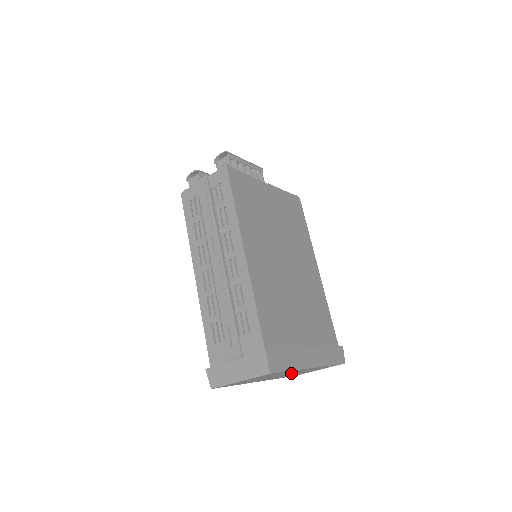
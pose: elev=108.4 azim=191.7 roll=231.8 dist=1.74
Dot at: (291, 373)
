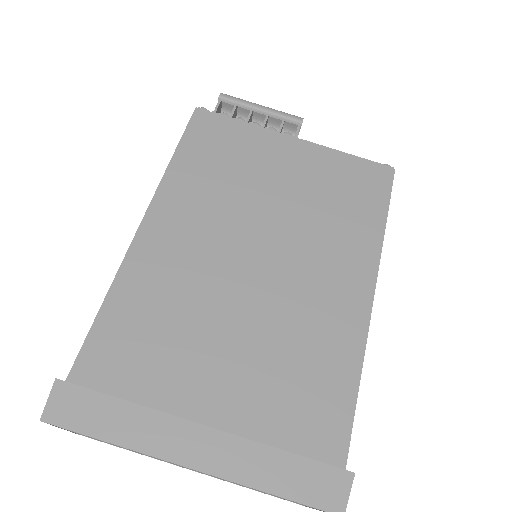
Dot at: occluded
